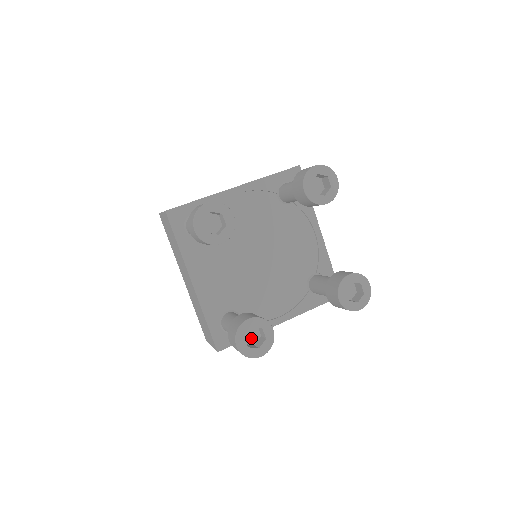
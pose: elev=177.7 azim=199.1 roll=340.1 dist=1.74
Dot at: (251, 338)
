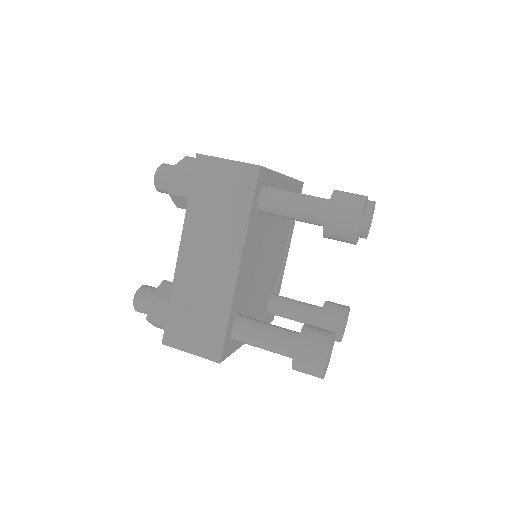
Dot at: occluded
